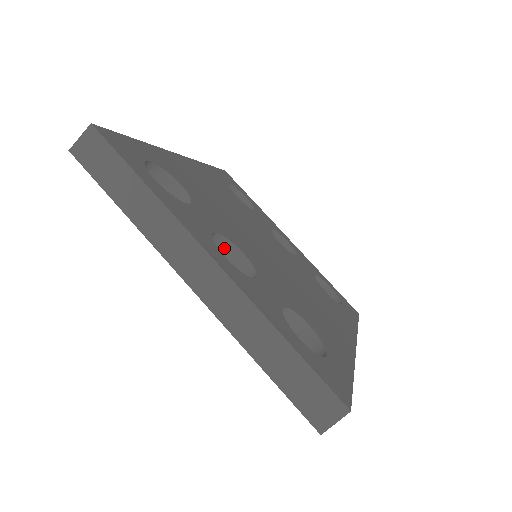
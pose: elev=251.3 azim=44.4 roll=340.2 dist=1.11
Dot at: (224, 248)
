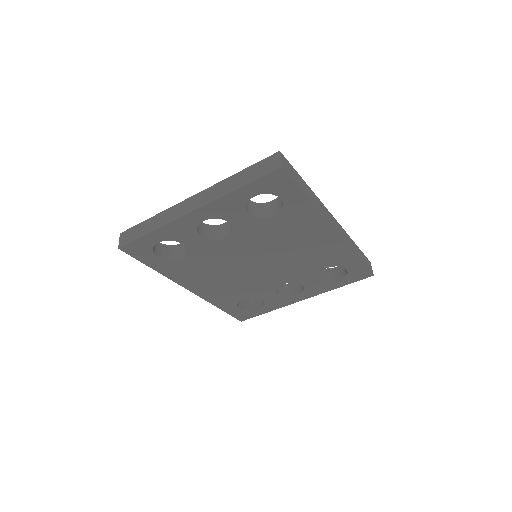
Dot at: (215, 230)
